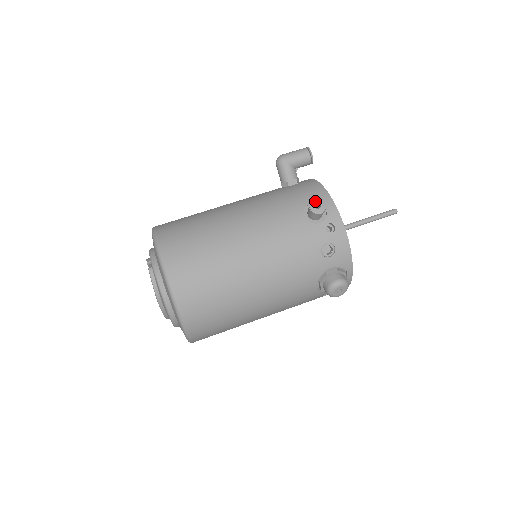
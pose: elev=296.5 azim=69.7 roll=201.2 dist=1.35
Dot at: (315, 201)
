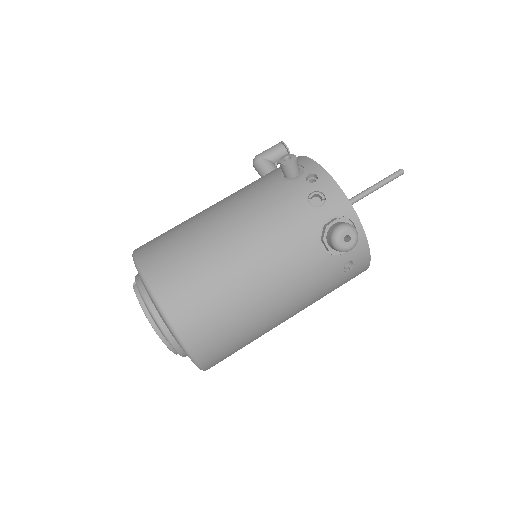
Dot at: (284, 156)
